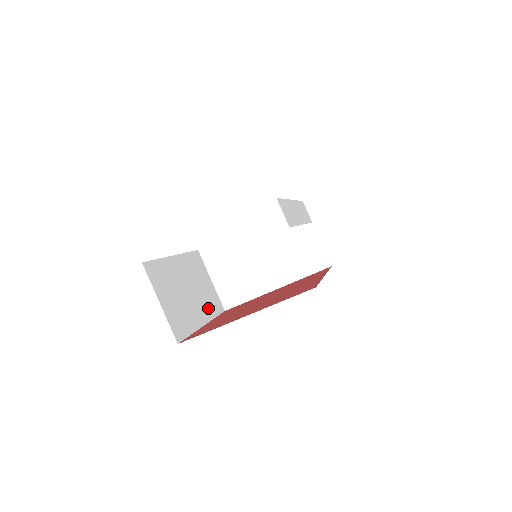
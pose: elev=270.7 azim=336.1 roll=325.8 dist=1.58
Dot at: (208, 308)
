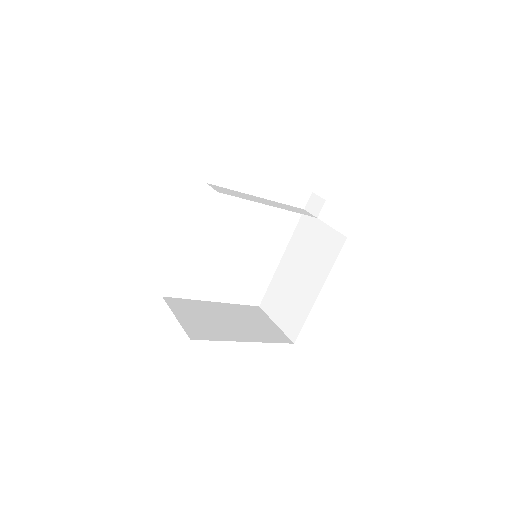
Dot at: (260, 336)
